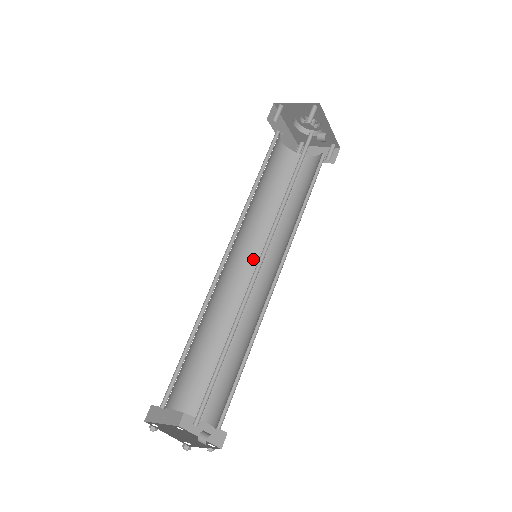
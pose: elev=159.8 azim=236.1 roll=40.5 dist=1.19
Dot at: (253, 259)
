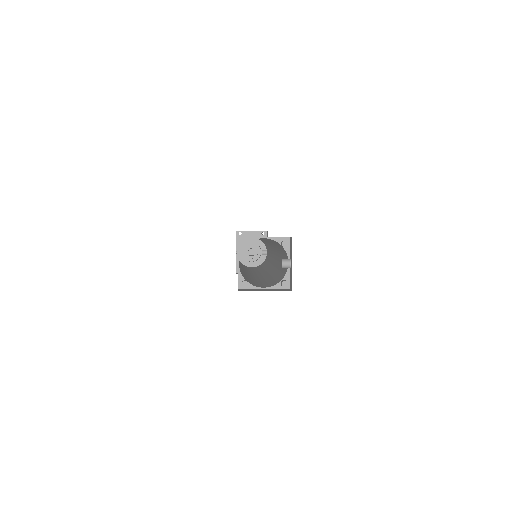
Dot at: (245, 270)
